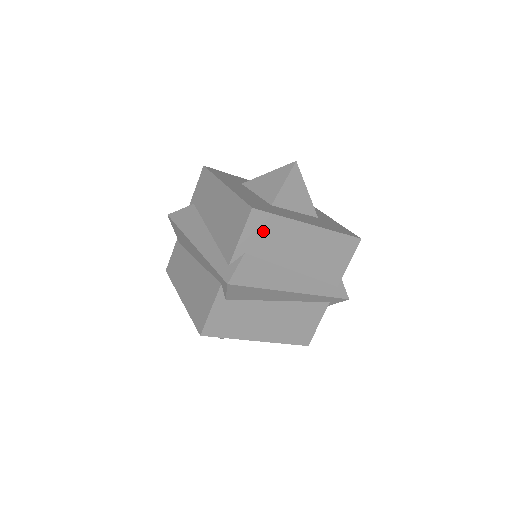
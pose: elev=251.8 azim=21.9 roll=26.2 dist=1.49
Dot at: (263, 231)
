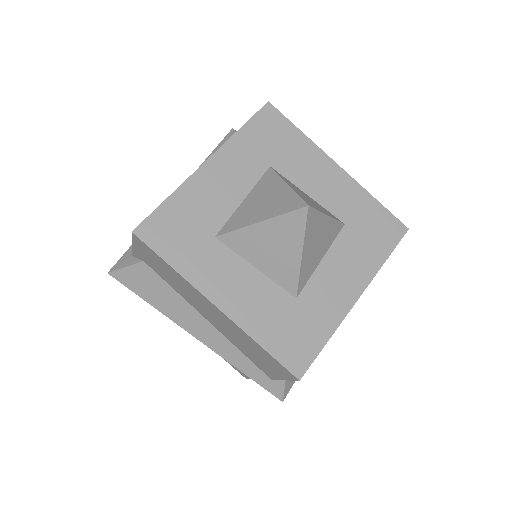
Dot at: occluded
